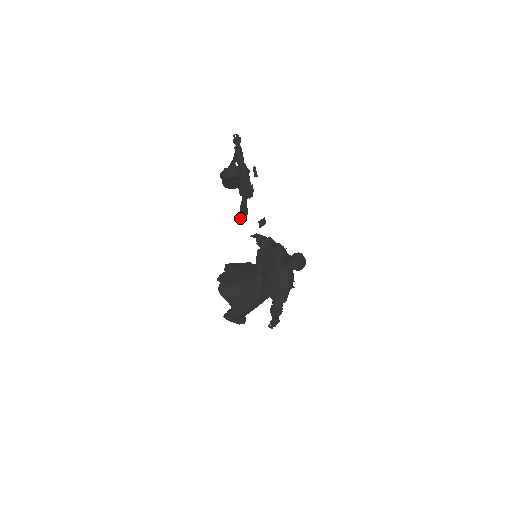
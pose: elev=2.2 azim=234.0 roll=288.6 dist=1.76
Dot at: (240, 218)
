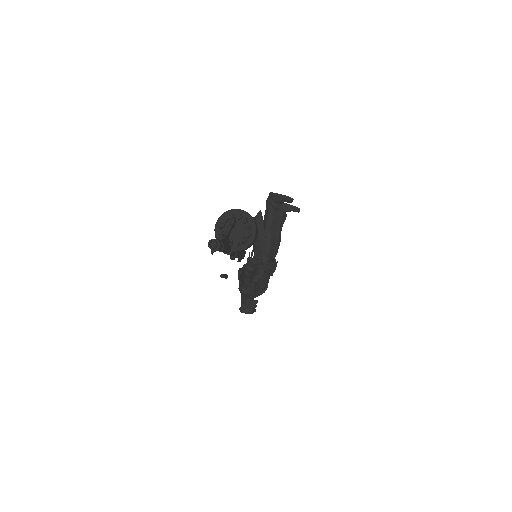
Dot at: occluded
